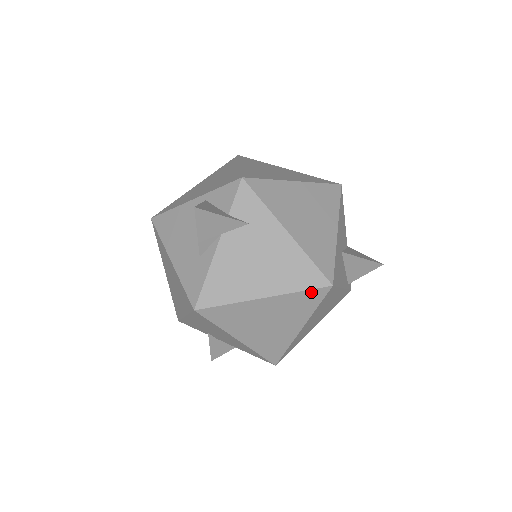
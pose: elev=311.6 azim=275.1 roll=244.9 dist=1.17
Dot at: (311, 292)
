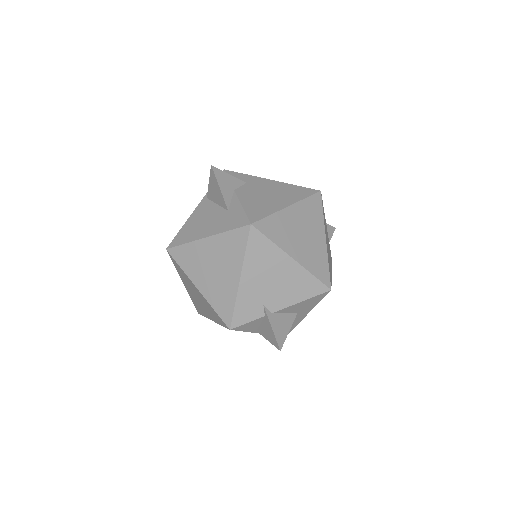
Dot at: (312, 198)
